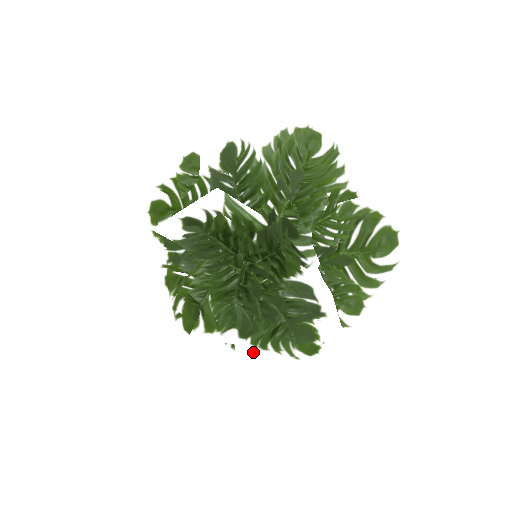
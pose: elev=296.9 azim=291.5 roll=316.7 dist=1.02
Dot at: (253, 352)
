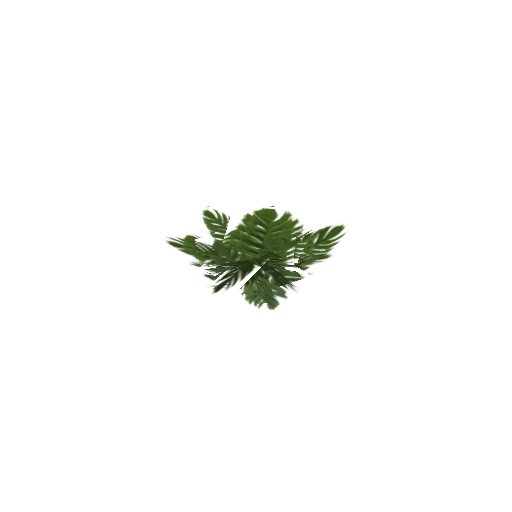
Dot at: occluded
